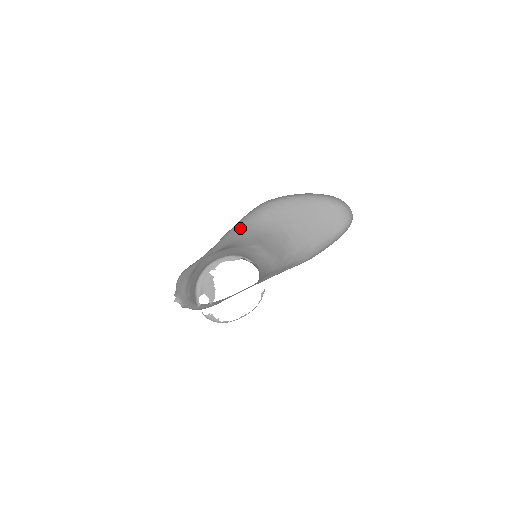
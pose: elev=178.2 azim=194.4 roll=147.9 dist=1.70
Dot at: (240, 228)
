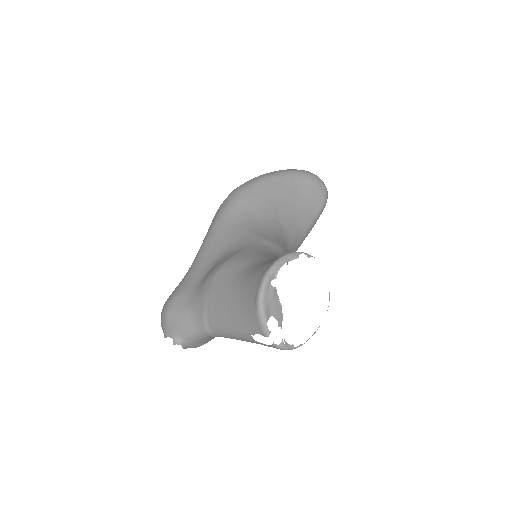
Dot at: (226, 225)
